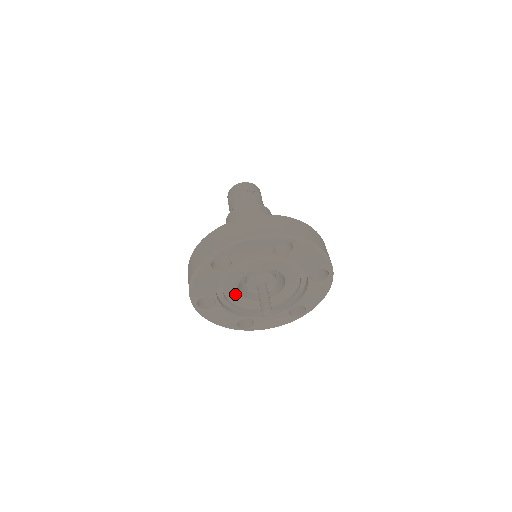
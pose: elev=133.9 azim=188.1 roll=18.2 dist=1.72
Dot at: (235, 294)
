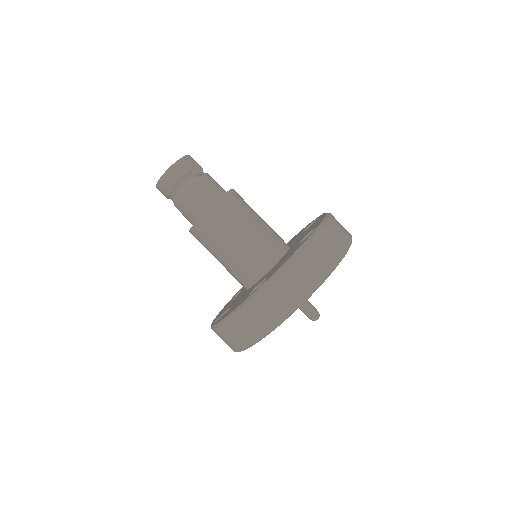
Dot at: occluded
